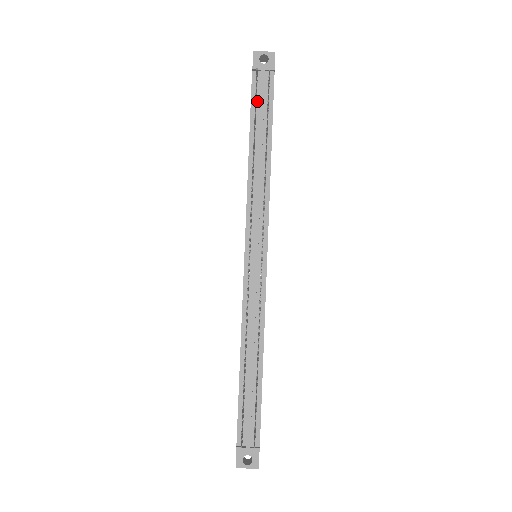
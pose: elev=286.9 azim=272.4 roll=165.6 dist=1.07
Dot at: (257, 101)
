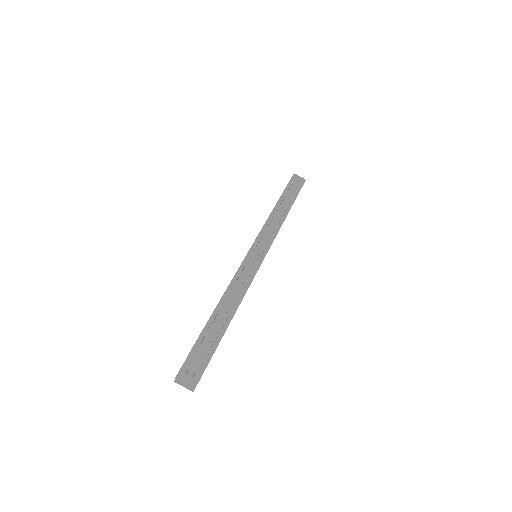
Dot at: (290, 188)
